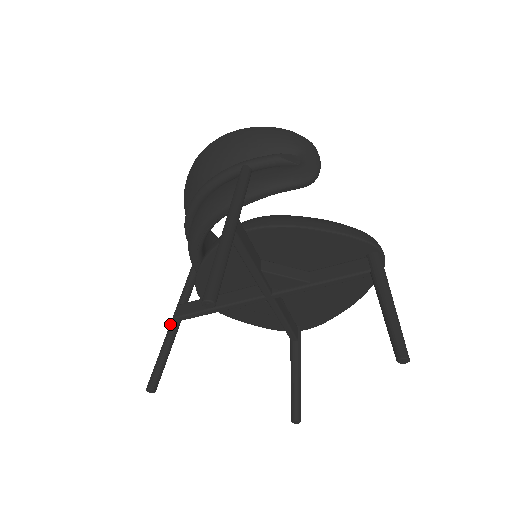
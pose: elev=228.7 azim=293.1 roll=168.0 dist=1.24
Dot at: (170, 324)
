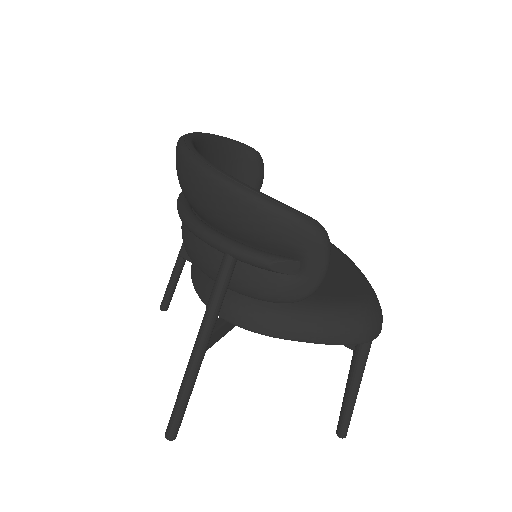
Dot at: (176, 260)
